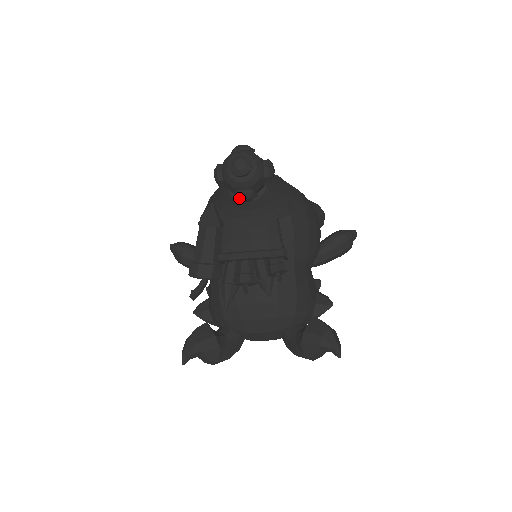
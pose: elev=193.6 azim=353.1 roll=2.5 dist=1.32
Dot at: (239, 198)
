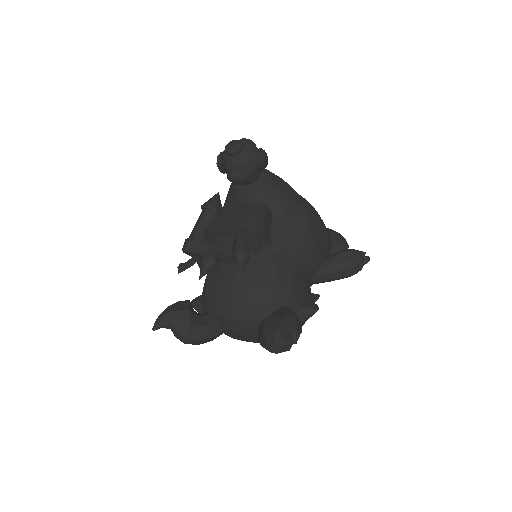
Dot at: (230, 177)
